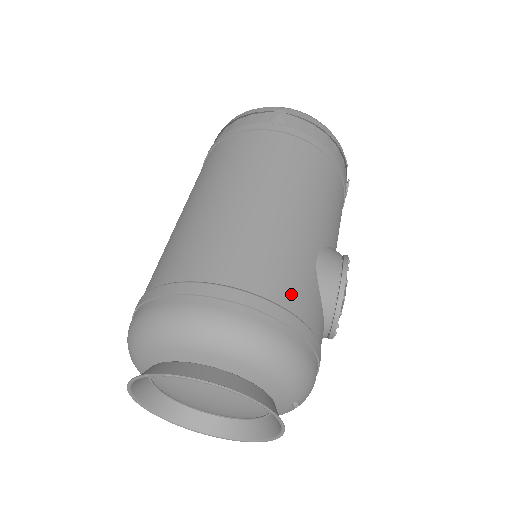
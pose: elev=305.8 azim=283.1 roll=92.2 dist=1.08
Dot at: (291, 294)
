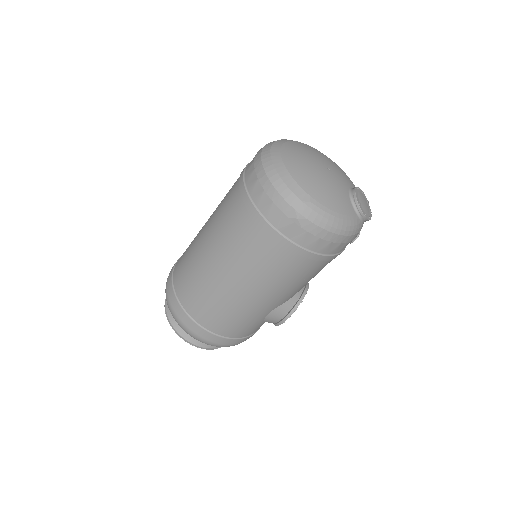
Dot at: (238, 333)
